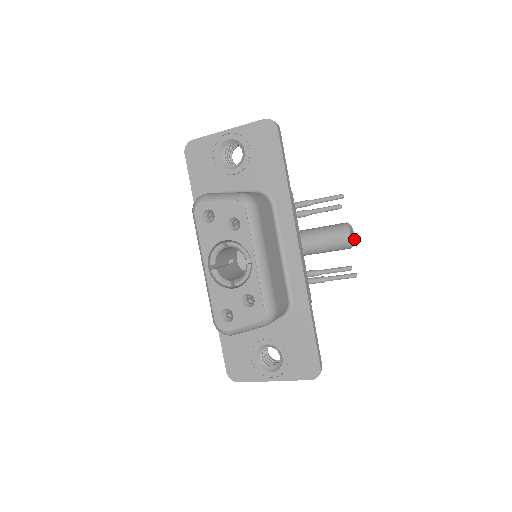
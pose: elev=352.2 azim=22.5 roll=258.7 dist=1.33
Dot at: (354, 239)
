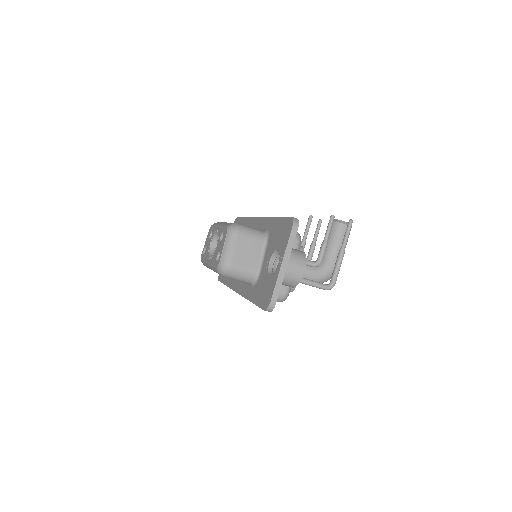
Dot at: occluded
